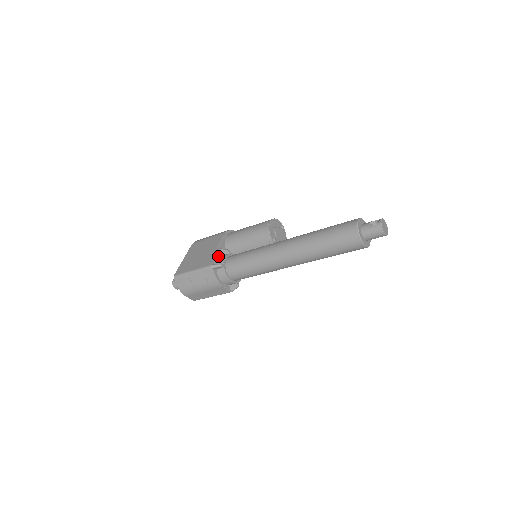
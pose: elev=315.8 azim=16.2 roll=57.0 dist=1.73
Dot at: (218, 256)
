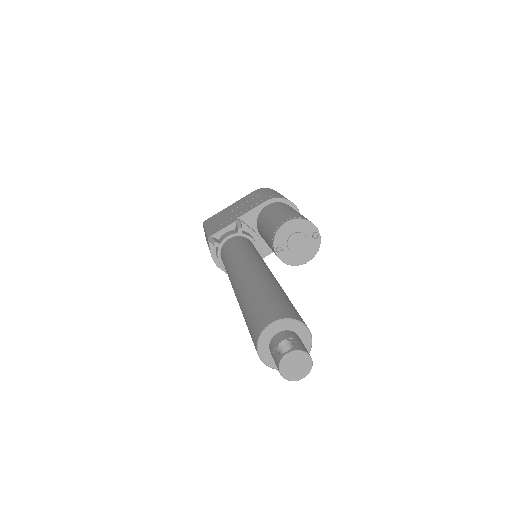
Dot at: (229, 229)
